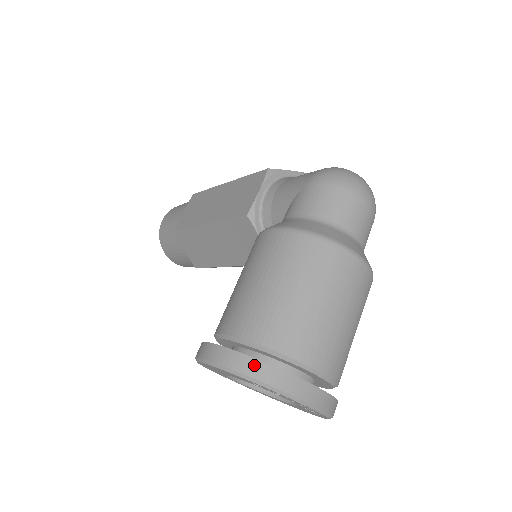
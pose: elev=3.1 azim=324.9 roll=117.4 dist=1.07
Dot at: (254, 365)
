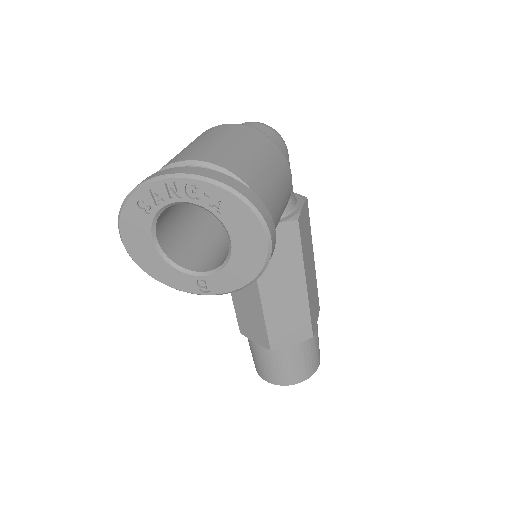
Dot at: occluded
